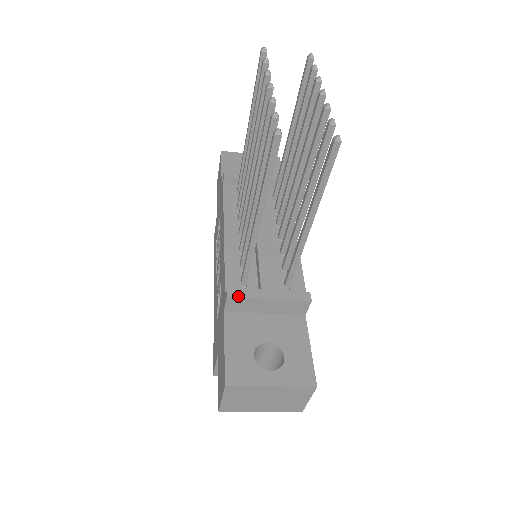
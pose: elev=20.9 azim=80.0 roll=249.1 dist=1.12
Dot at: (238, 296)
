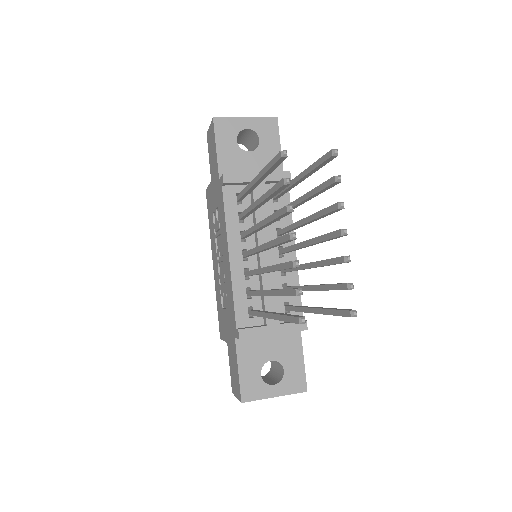
Dot at: (248, 337)
